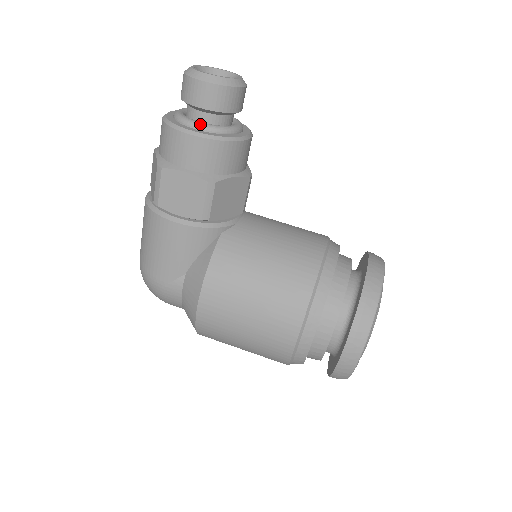
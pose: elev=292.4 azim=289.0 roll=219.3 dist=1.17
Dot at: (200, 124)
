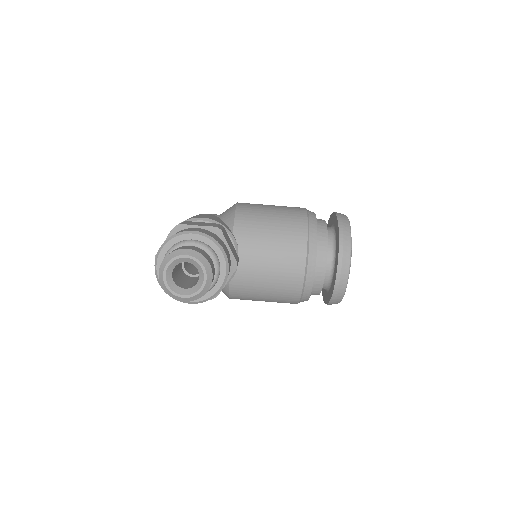
Dot at: occluded
